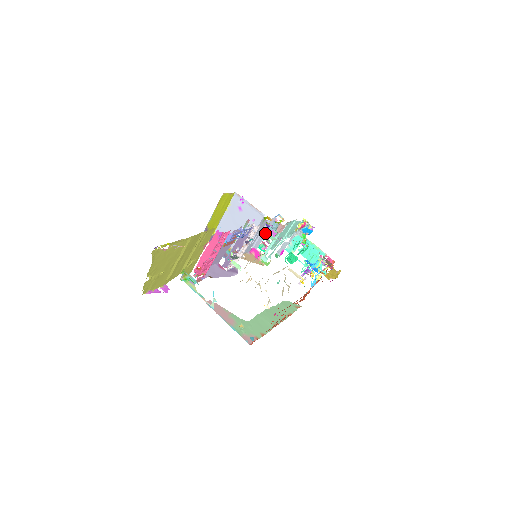
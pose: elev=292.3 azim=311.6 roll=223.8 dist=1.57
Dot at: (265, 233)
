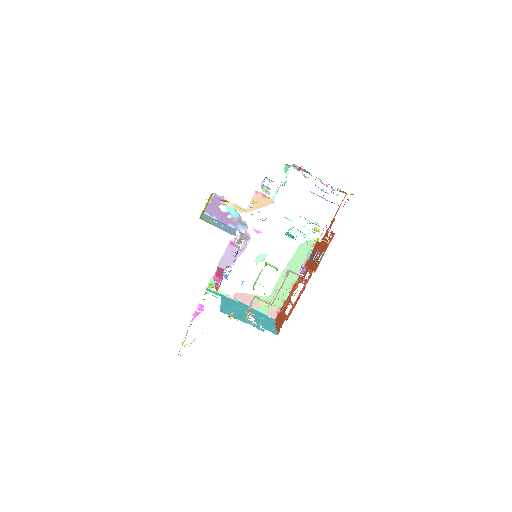
Dot at: occluded
